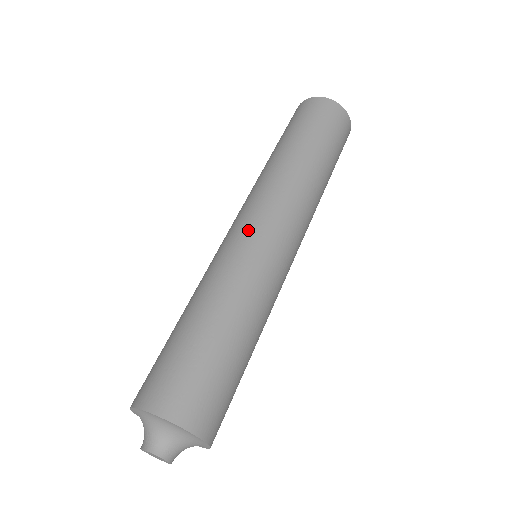
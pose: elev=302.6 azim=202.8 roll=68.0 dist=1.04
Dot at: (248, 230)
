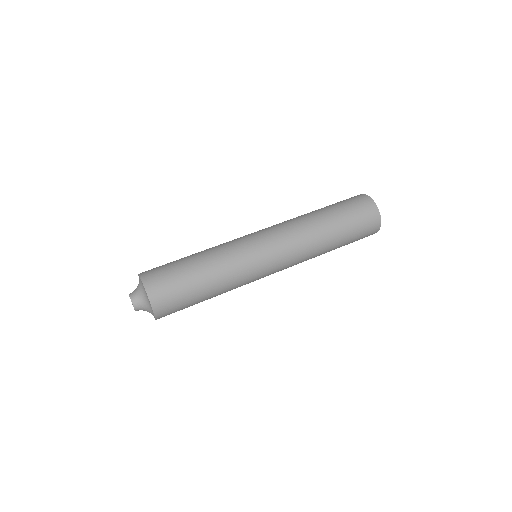
Dot at: occluded
